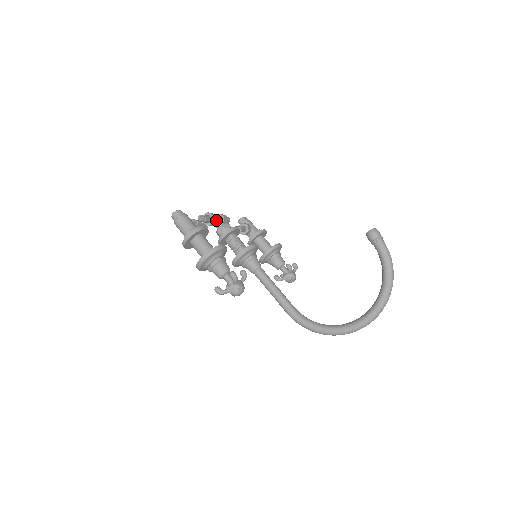
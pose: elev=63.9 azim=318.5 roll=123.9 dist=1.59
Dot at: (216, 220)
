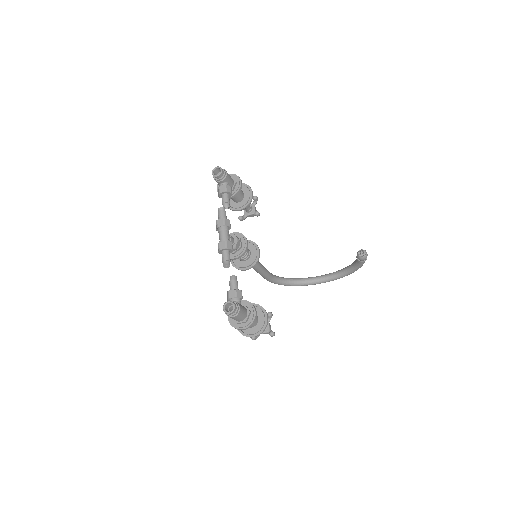
Dot at: occluded
